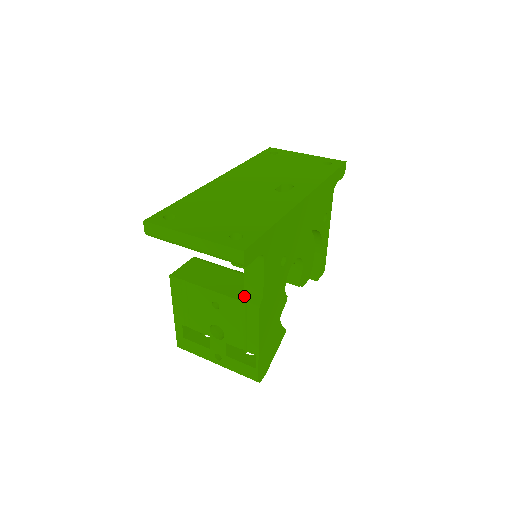
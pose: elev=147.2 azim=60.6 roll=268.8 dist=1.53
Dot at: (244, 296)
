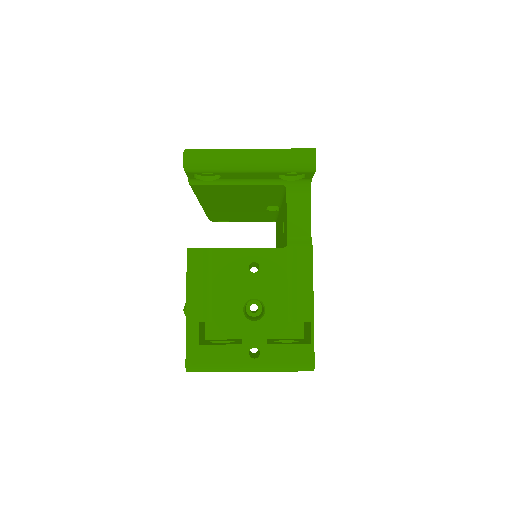
Dot at: (290, 243)
